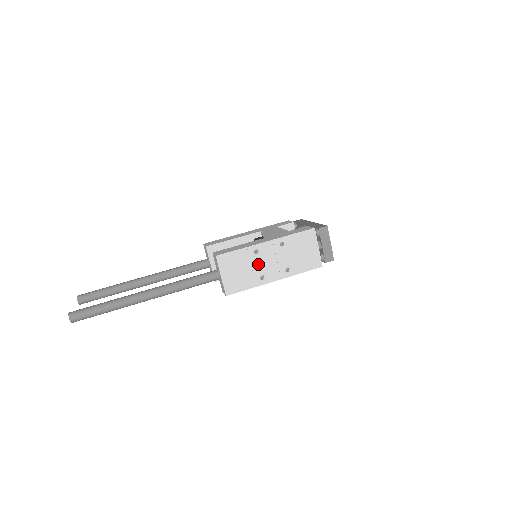
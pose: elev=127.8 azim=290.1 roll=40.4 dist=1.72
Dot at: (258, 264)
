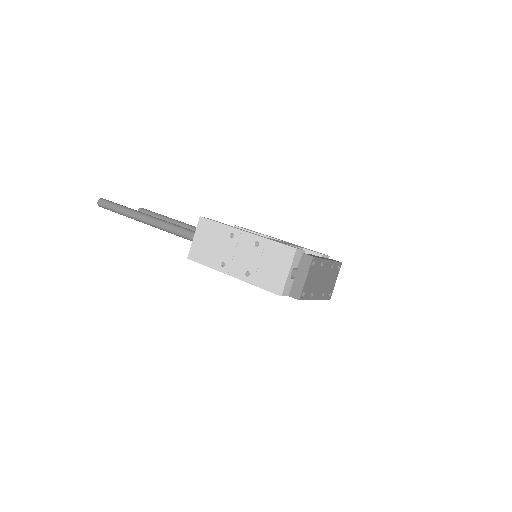
Dot at: (226, 248)
